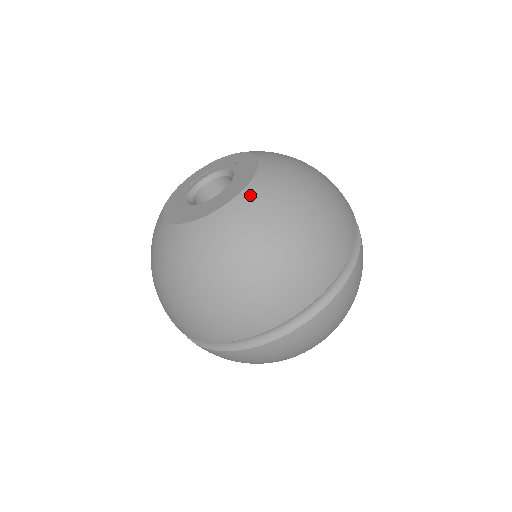
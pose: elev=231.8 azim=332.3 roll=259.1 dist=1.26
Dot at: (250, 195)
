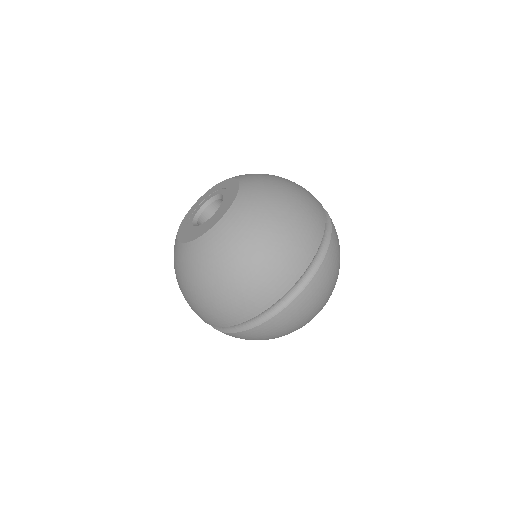
Dot at: (223, 225)
